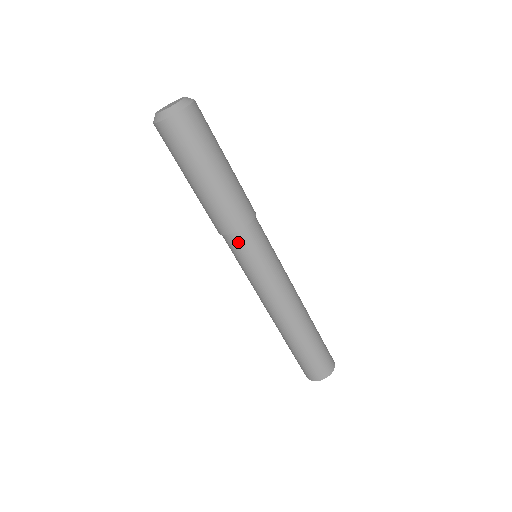
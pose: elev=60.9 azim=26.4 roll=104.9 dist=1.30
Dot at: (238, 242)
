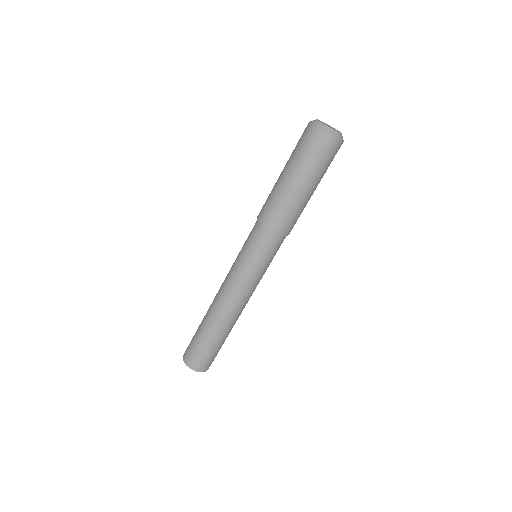
Dot at: (270, 241)
